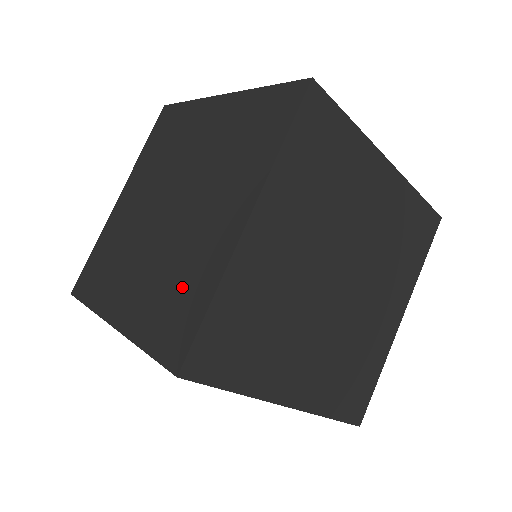
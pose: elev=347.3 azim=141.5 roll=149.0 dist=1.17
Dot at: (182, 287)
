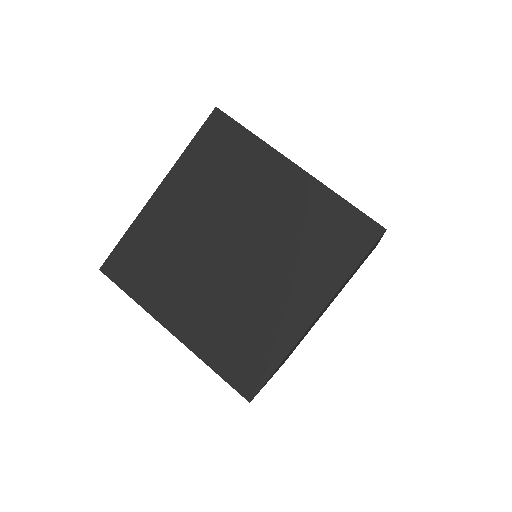
Dot at: occluded
